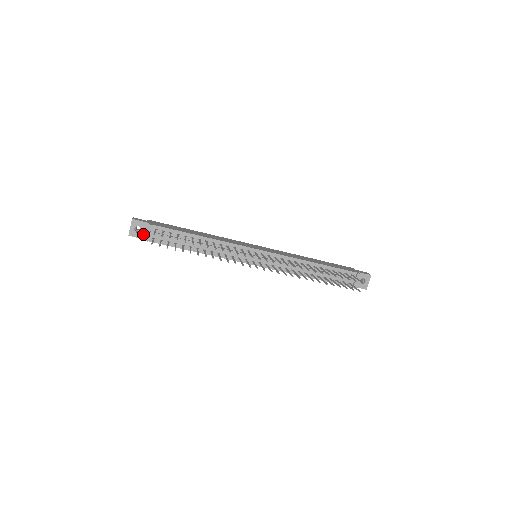
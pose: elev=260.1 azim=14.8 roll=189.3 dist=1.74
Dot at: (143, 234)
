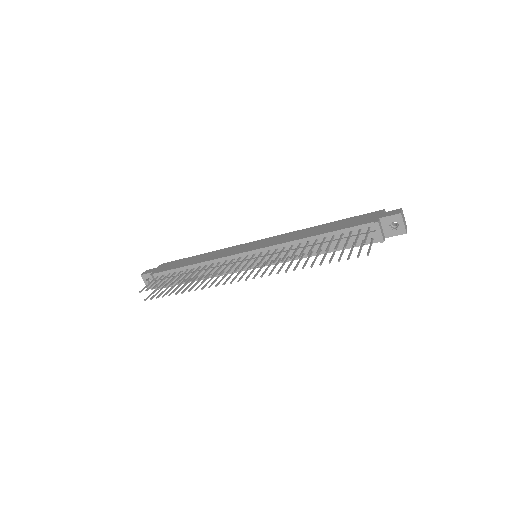
Dot at: occluded
